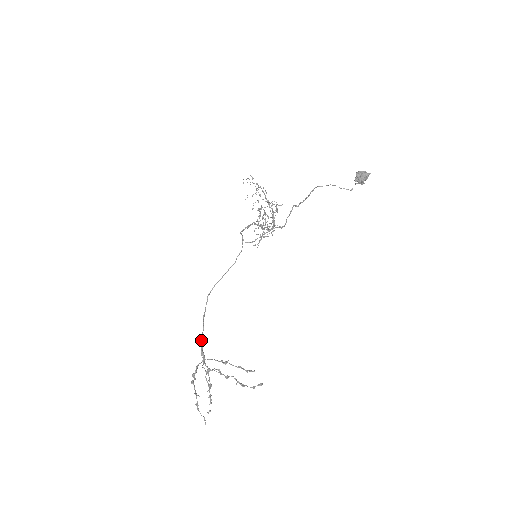
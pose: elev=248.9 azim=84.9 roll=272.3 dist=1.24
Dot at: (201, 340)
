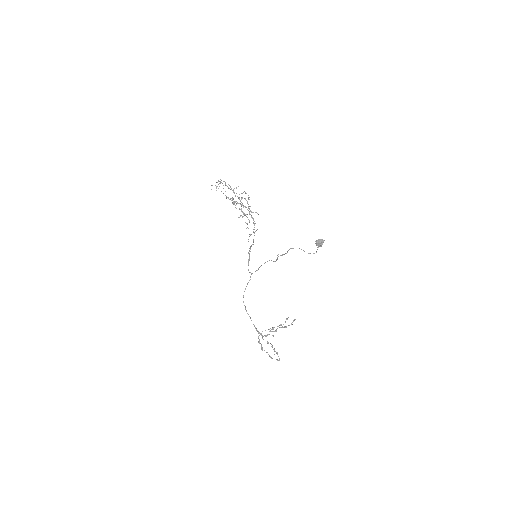
Dot at: occluded
